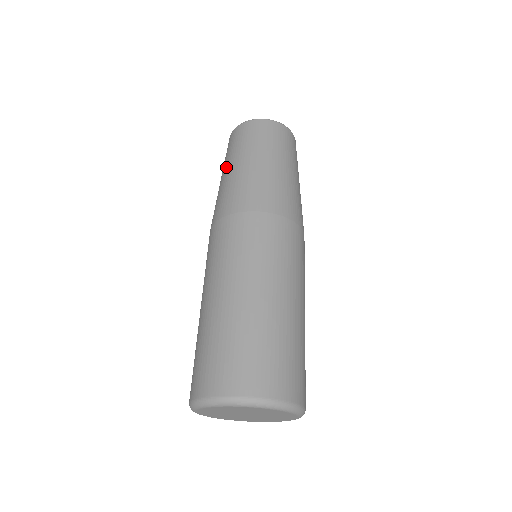
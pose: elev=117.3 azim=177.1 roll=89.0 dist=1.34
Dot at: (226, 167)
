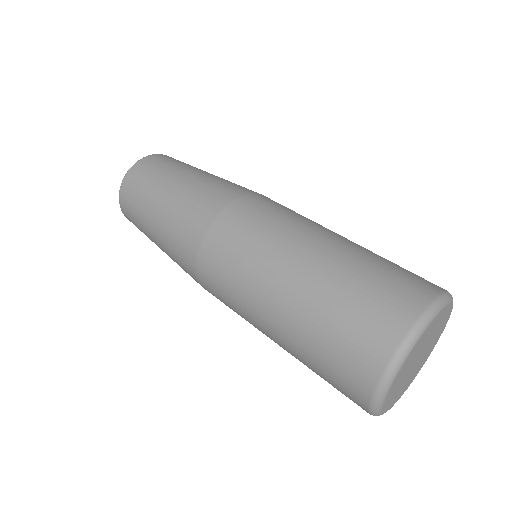
Dot at: occluded
